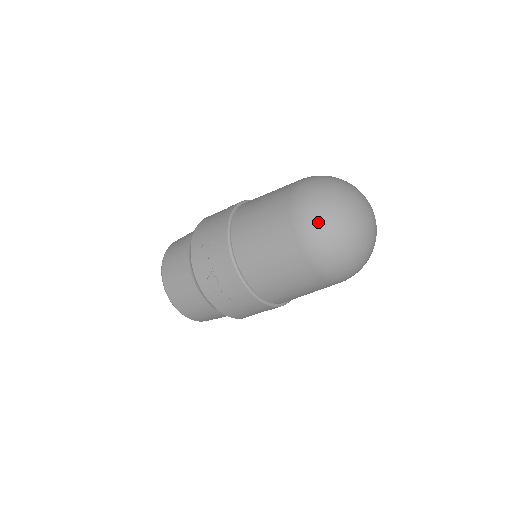
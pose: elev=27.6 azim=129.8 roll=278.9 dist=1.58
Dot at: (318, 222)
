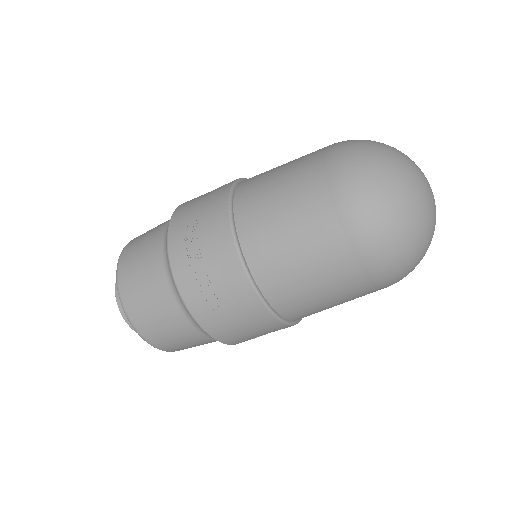
Dot at: (371, 178)
